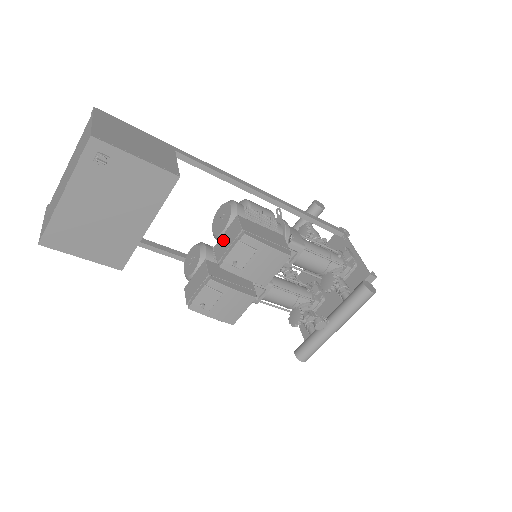
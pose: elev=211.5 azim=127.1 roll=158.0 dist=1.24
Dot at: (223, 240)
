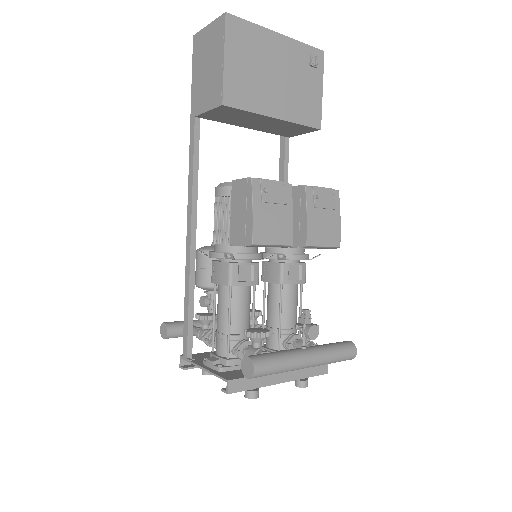
Dot at: occluded
